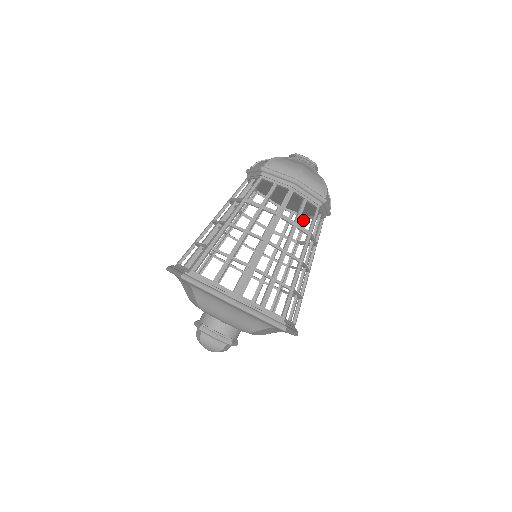
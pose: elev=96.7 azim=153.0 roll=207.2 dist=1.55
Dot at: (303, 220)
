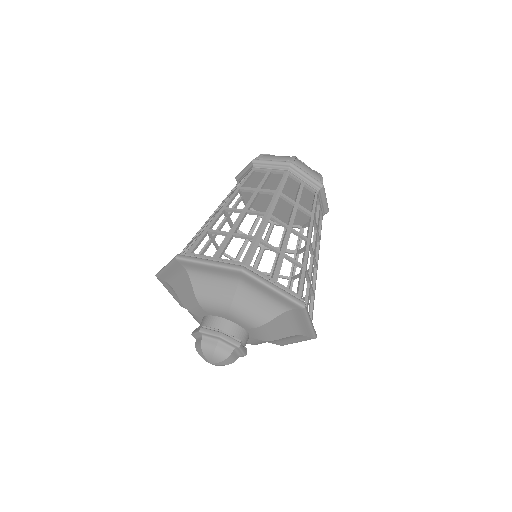
Dot at: (319, 219)
